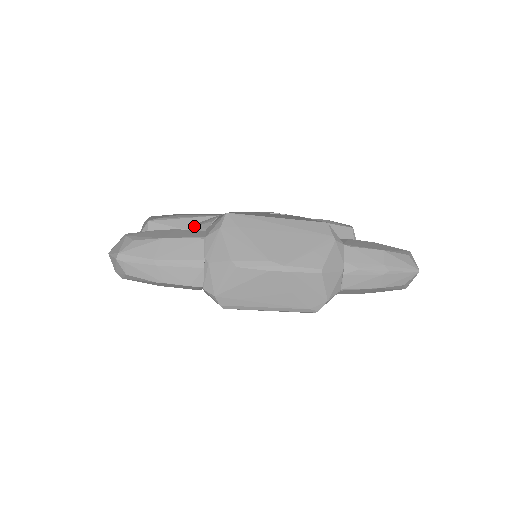
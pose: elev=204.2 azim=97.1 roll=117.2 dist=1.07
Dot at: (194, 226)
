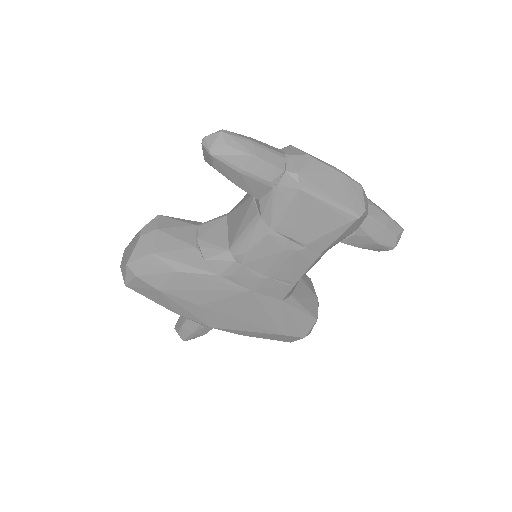
Dot at: (205, 222)
